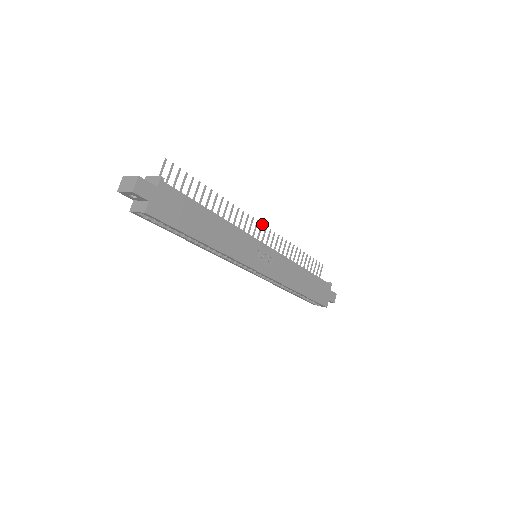
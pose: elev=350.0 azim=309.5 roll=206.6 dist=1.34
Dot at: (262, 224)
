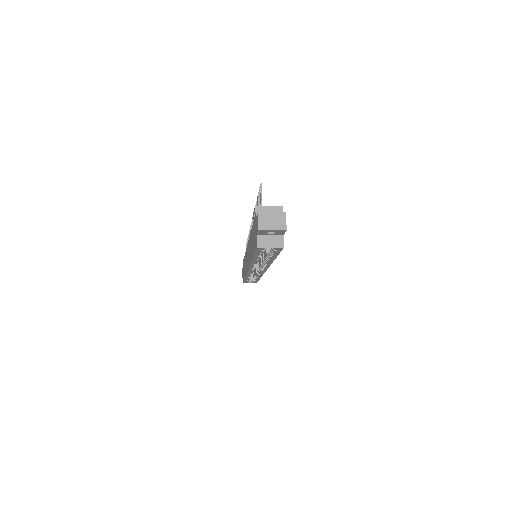
Dot at: occluded
